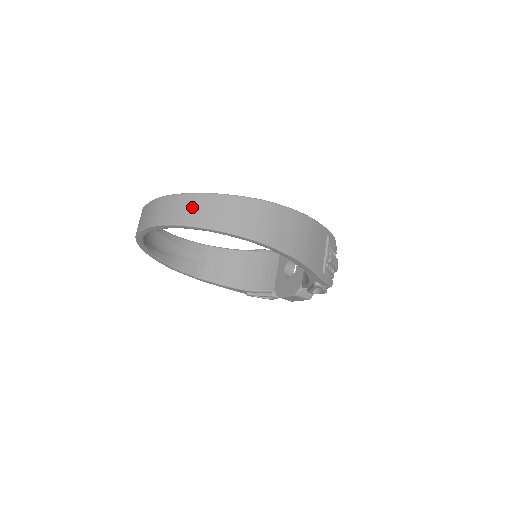
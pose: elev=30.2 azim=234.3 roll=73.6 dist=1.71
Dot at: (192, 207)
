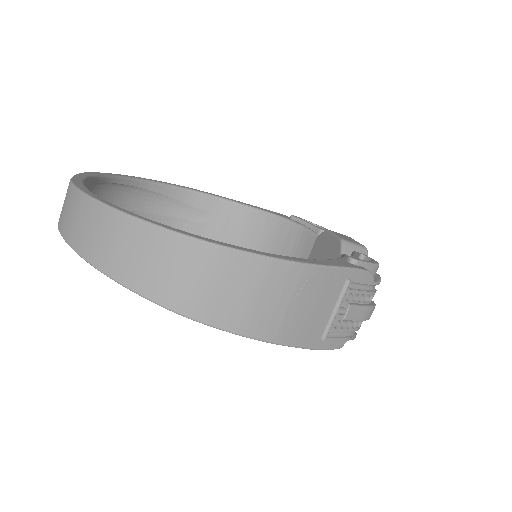
Dot at: (87, 224)
